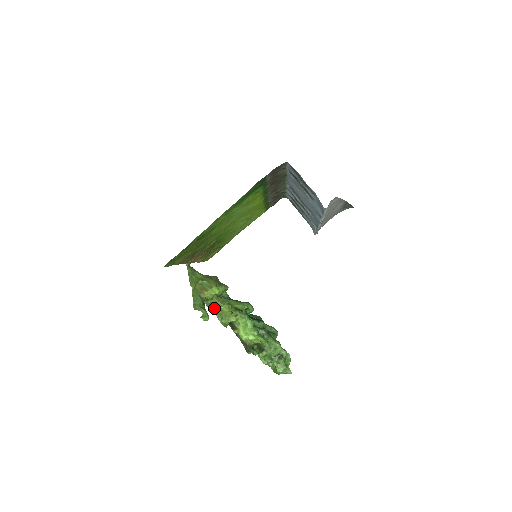
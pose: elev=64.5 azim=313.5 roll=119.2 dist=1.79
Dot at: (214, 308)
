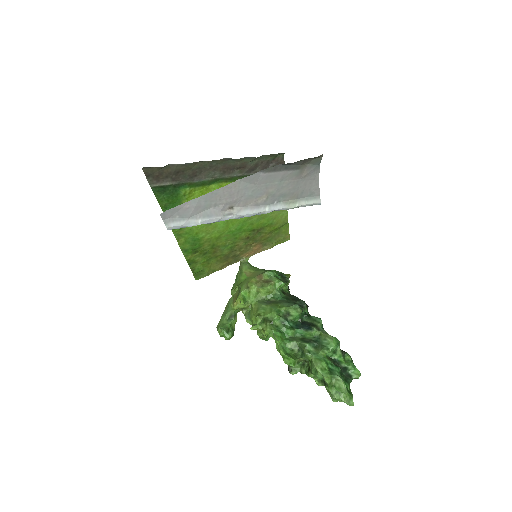
Dot at: (246, 320)
